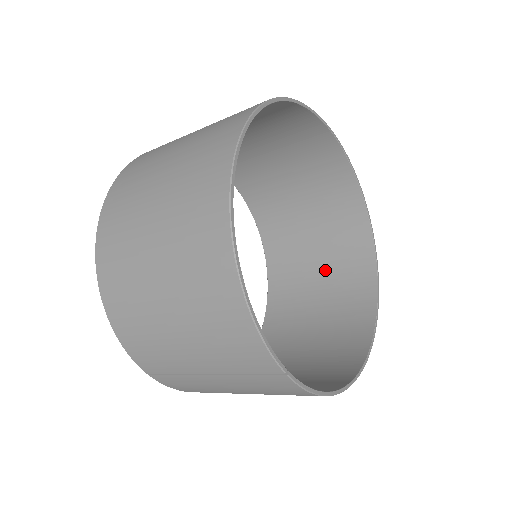
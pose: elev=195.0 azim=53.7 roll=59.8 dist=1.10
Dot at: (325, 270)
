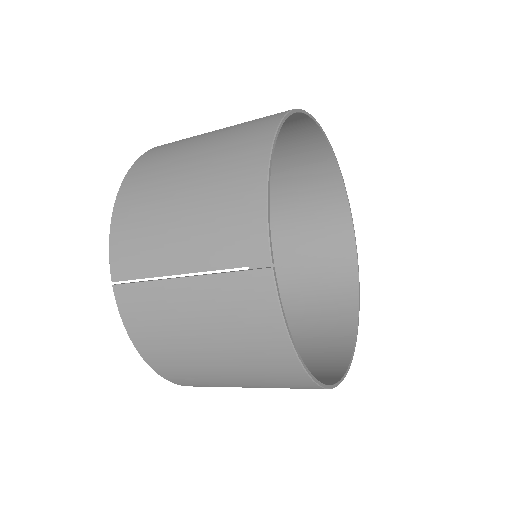
Dot at: (302, 337)
